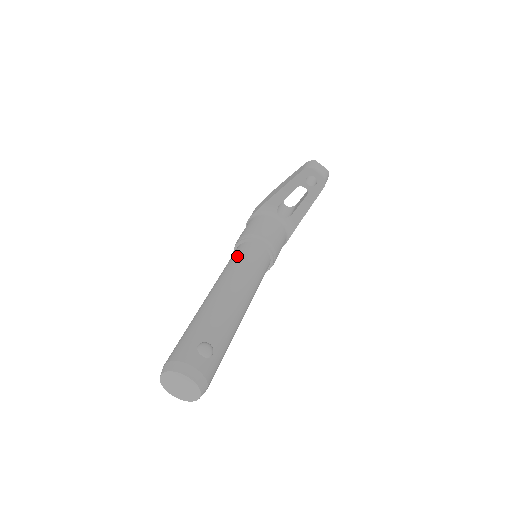
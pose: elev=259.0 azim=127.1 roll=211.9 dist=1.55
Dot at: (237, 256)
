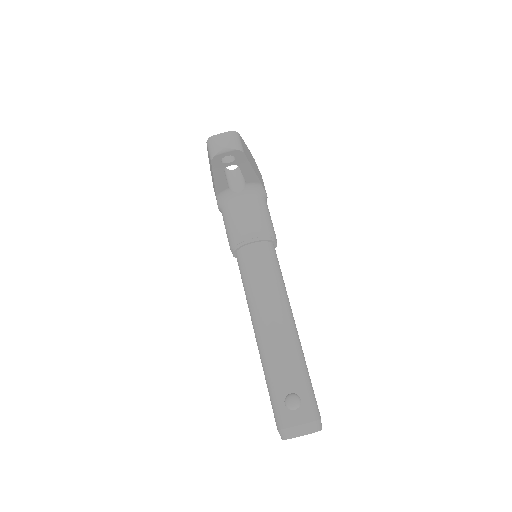
Dot at: (243, 276)
